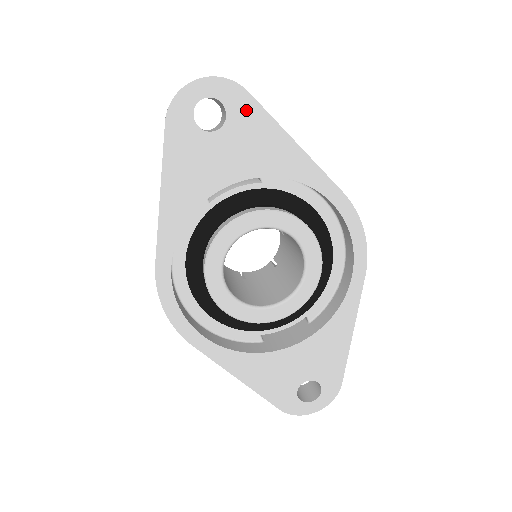
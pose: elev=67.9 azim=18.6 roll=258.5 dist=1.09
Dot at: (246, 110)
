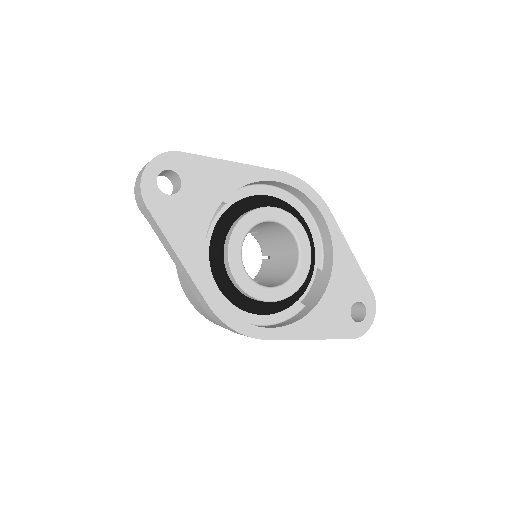
Dot at: (187, 164)
